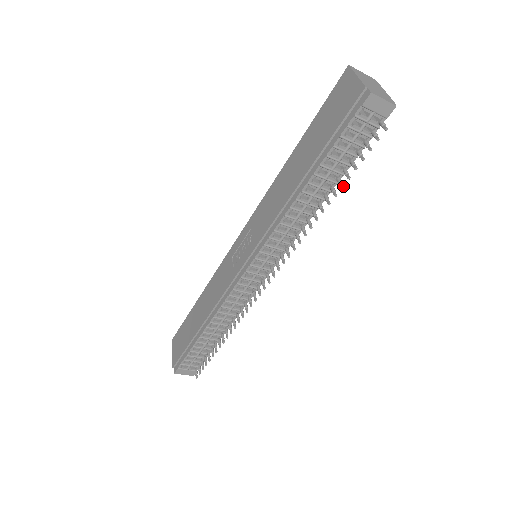
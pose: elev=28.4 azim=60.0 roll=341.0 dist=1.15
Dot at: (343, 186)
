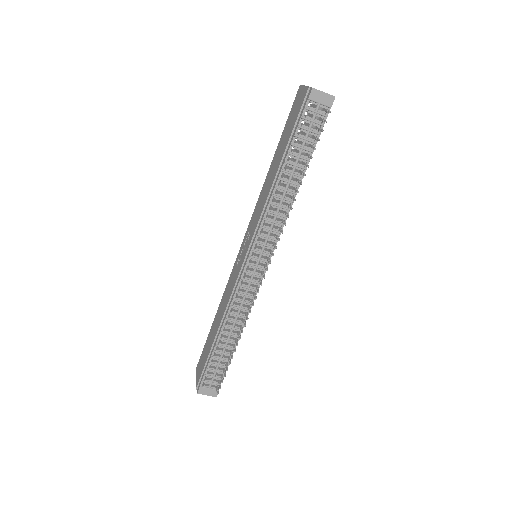
Dot at: occluded
